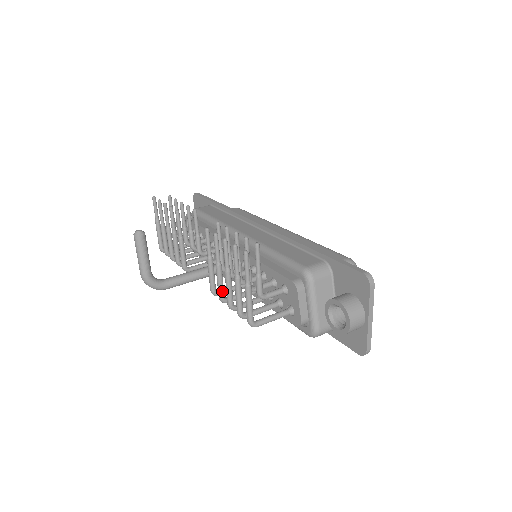
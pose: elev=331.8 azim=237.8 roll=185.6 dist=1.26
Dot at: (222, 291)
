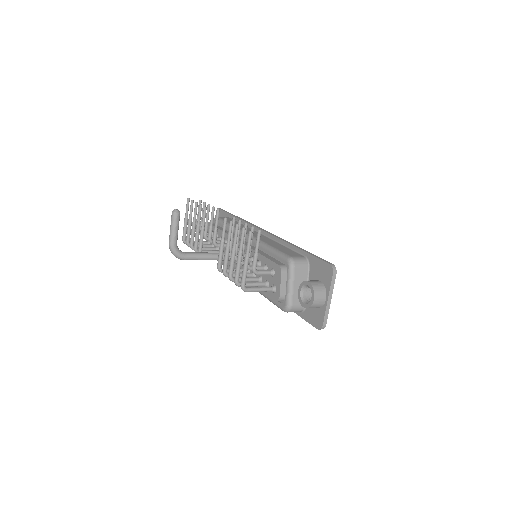
Dot at: (226, 266)
